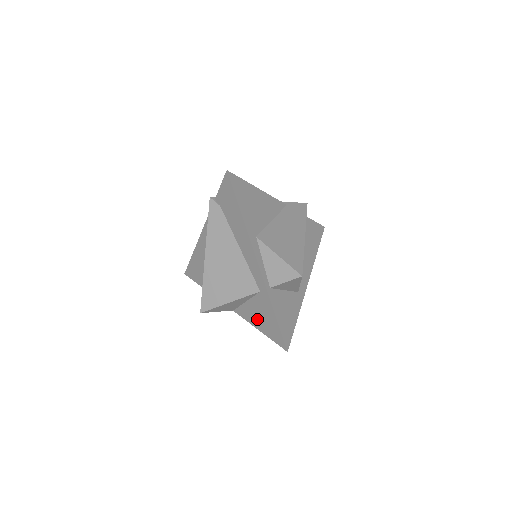
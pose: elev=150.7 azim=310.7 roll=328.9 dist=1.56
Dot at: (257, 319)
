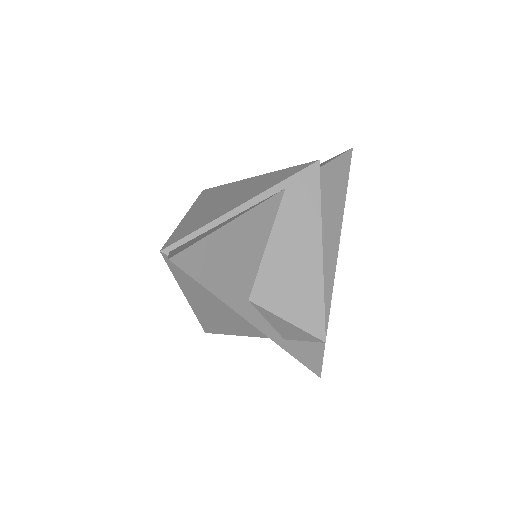
Dot at: occluded
